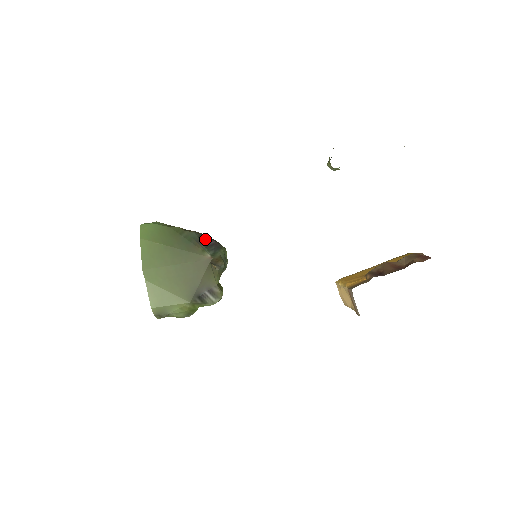
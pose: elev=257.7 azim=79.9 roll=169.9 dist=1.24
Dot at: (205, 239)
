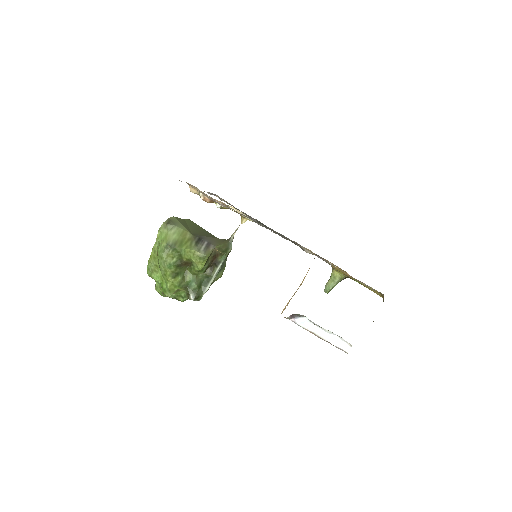
Dot at: occluded
